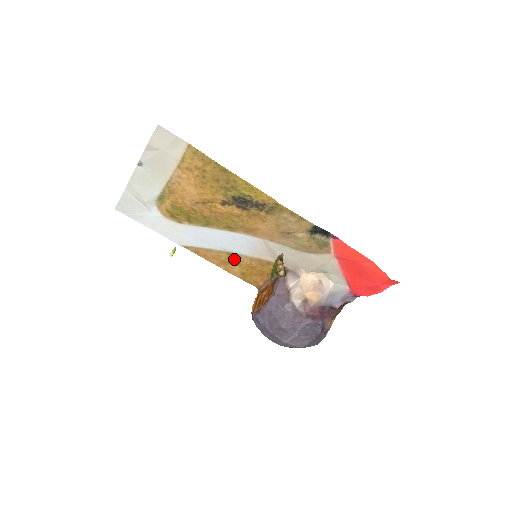
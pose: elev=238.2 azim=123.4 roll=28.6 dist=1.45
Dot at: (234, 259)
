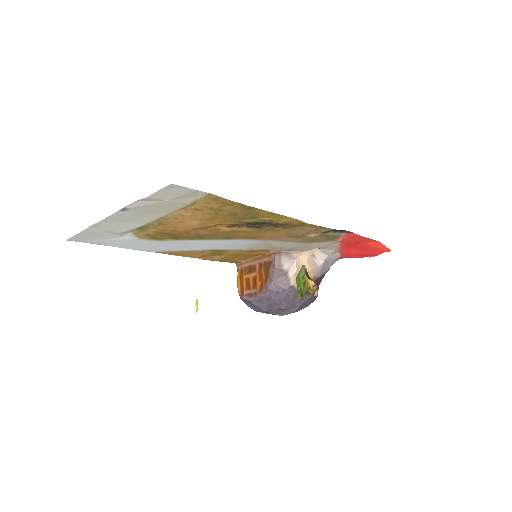
Dot at: (219, 252)
